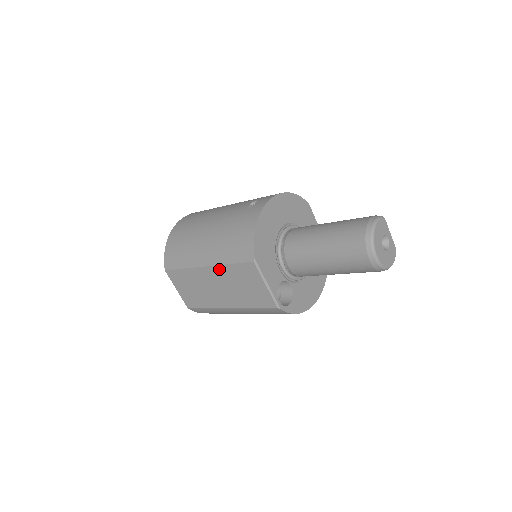
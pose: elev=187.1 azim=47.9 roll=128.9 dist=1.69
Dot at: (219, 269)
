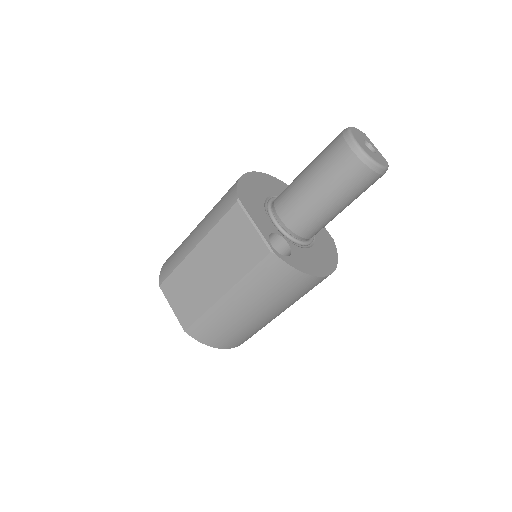
Dot at: (208, 240)
